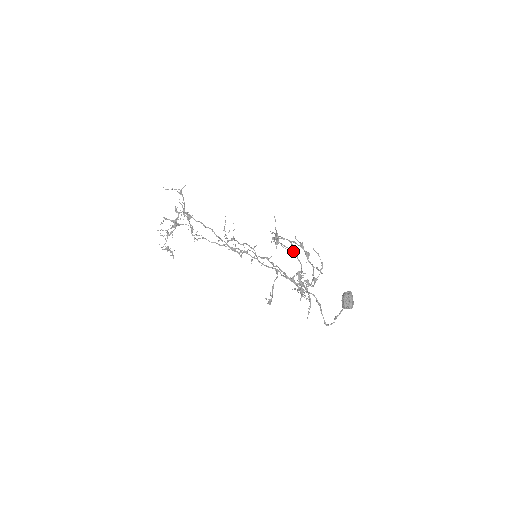
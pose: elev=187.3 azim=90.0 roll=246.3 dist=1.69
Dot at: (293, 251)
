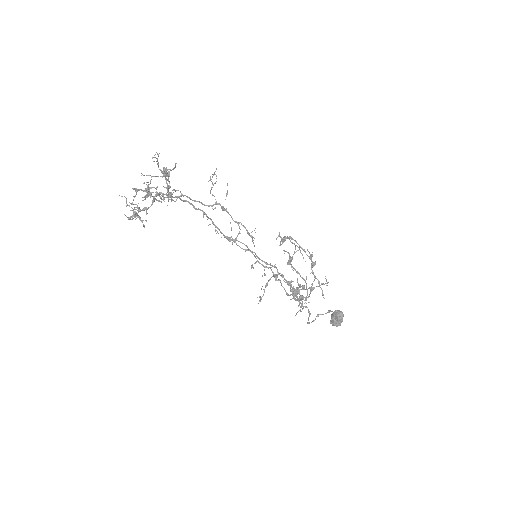
Dot at: (304, 280)
